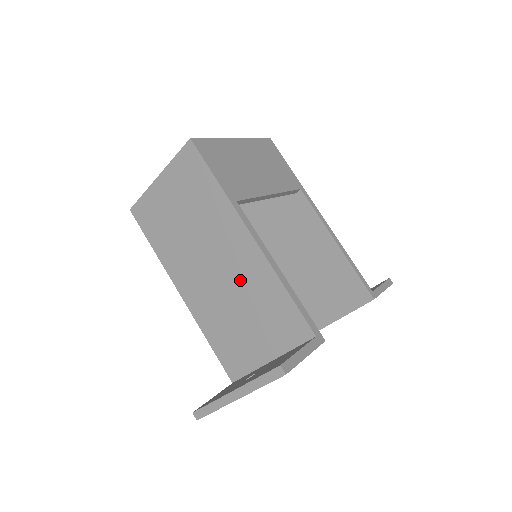
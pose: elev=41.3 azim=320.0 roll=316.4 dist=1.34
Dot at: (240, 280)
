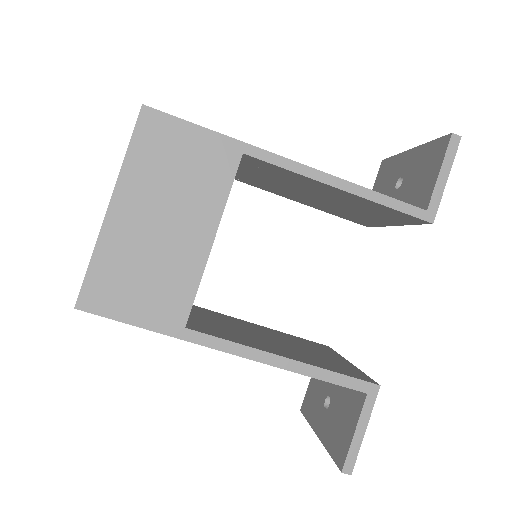
Dot at: occluded
